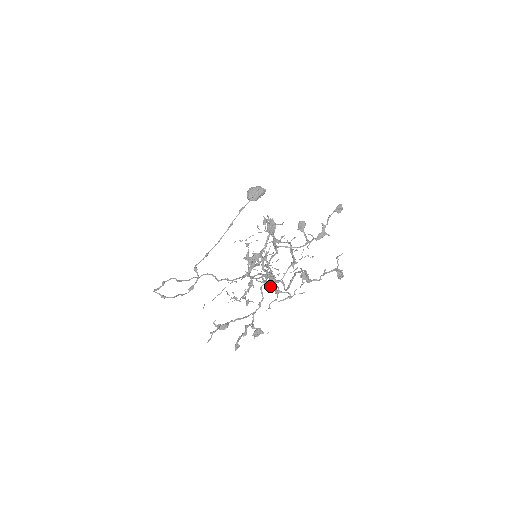
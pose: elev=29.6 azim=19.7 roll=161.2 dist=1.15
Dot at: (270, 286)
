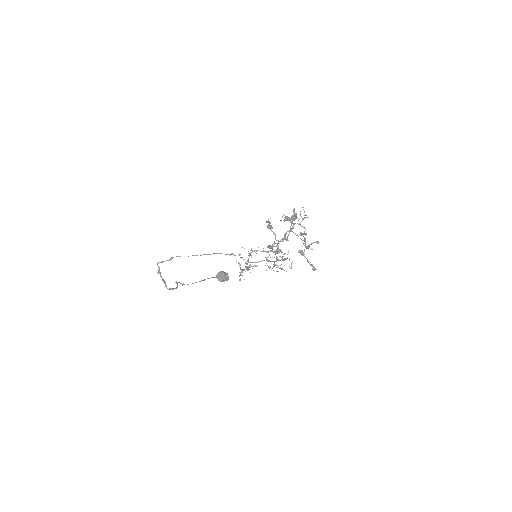
Dot at: (305, 217)
